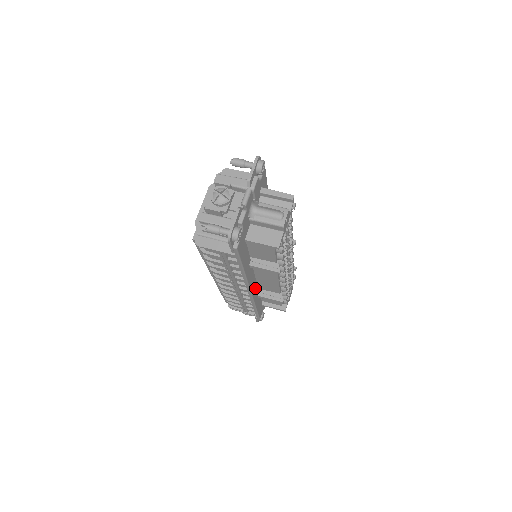
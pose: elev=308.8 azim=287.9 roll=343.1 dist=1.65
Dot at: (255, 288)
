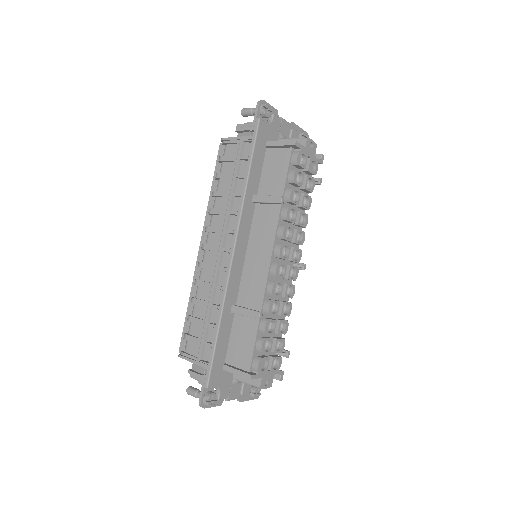
Dot at: (238, 272)
